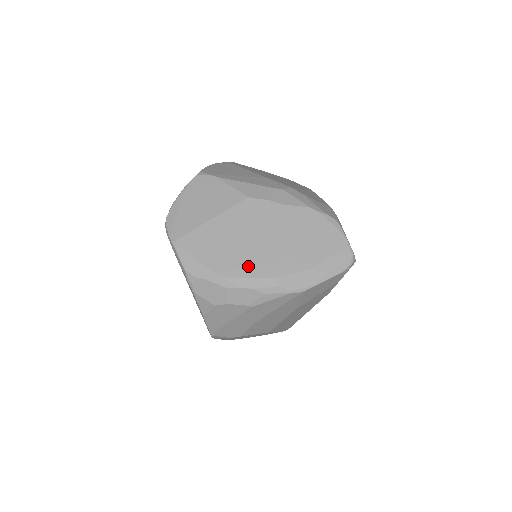
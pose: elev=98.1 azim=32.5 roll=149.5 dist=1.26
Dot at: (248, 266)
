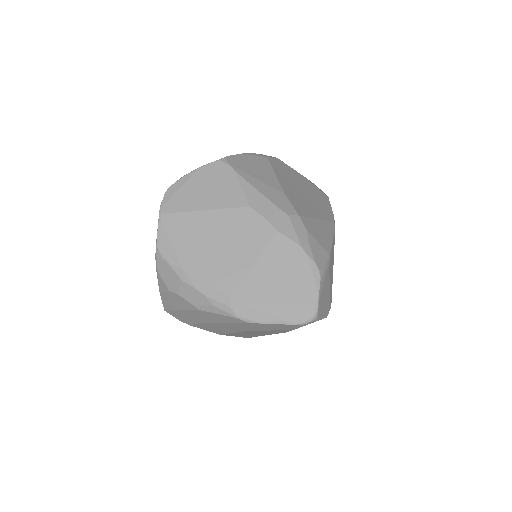
Dot at: (212, 272)
